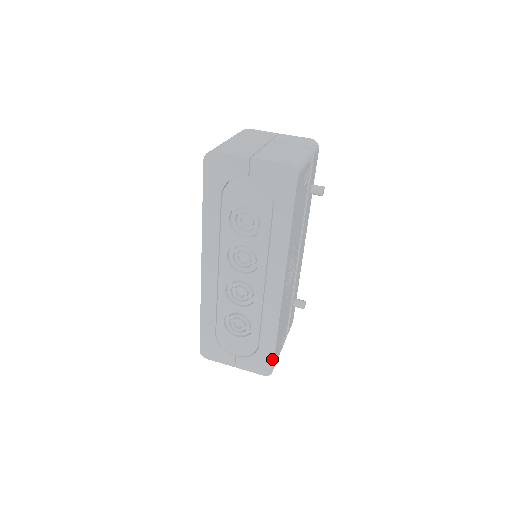
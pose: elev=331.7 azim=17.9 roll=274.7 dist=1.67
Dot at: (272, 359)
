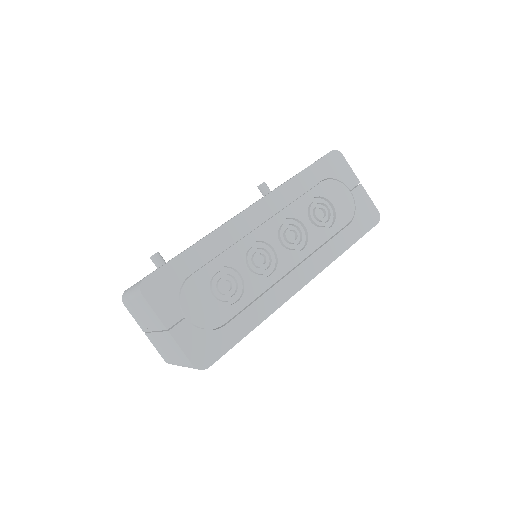
Dot at: (224, 351)
